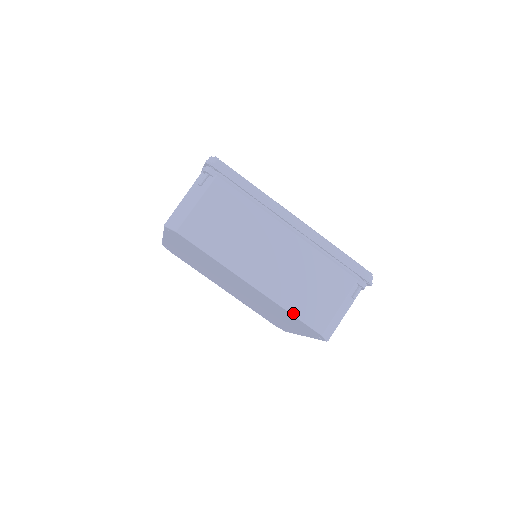
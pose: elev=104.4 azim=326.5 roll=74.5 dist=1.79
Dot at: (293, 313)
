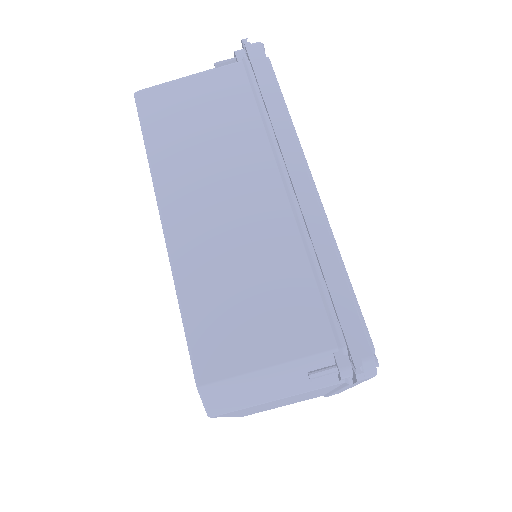
Dot at: (183, 310)
